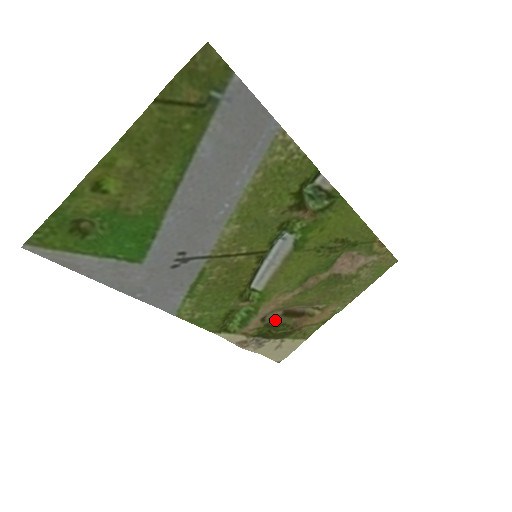
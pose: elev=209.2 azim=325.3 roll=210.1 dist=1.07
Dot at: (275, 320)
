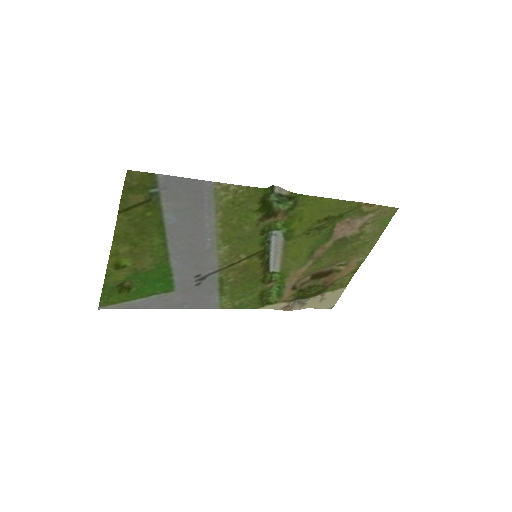
Dot at: (306, 285)
